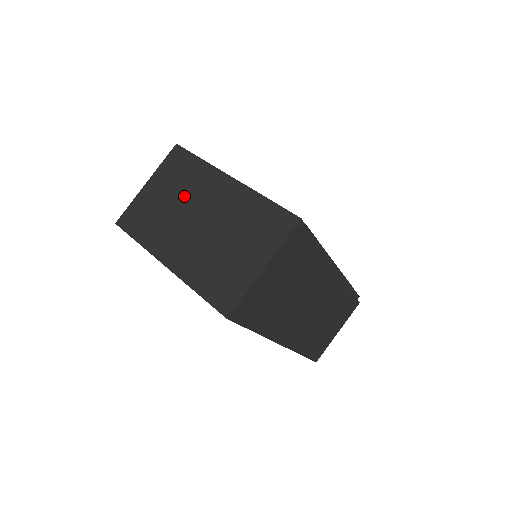
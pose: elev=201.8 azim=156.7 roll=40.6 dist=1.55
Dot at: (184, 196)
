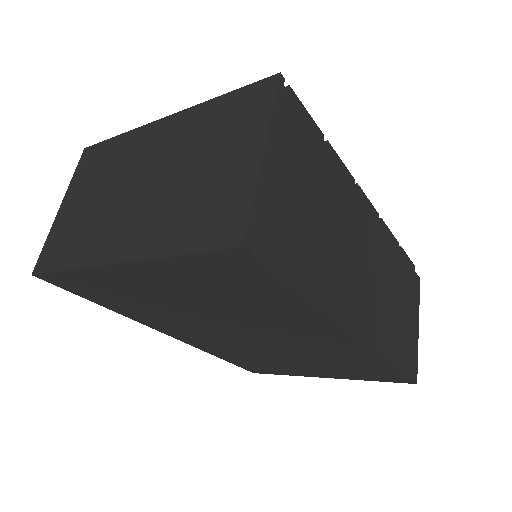
Dot at: (112, 179)
